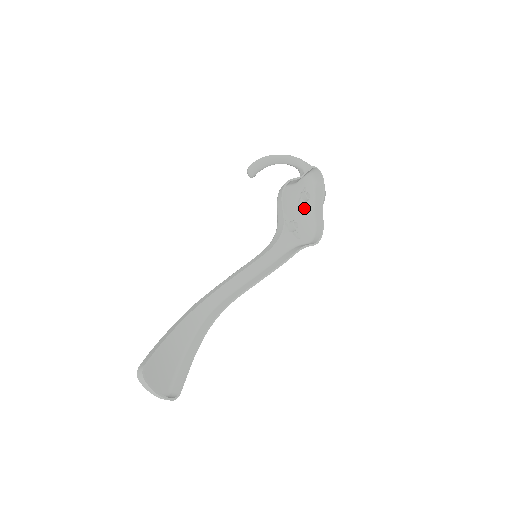
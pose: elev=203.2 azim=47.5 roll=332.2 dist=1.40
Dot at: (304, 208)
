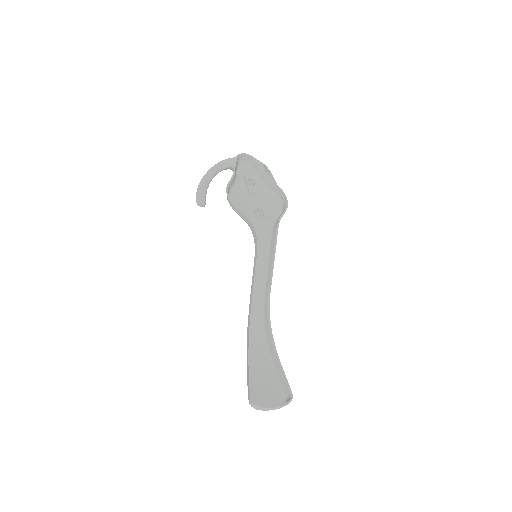
Dot at: (257, 191)
